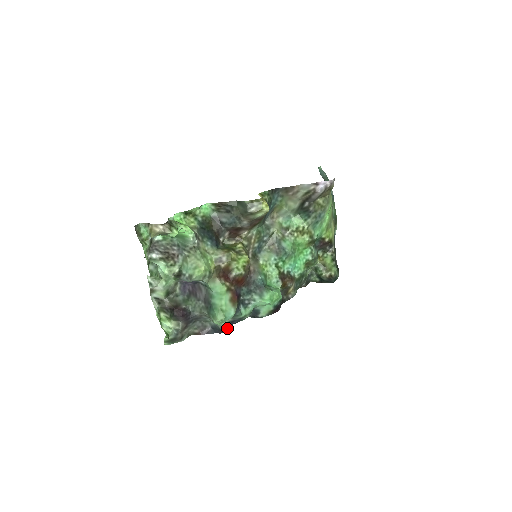
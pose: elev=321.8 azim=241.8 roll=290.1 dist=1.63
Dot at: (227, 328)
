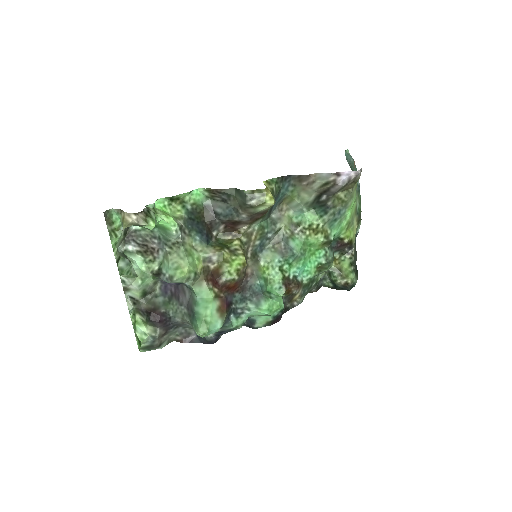
Dot at: (214, 339)
